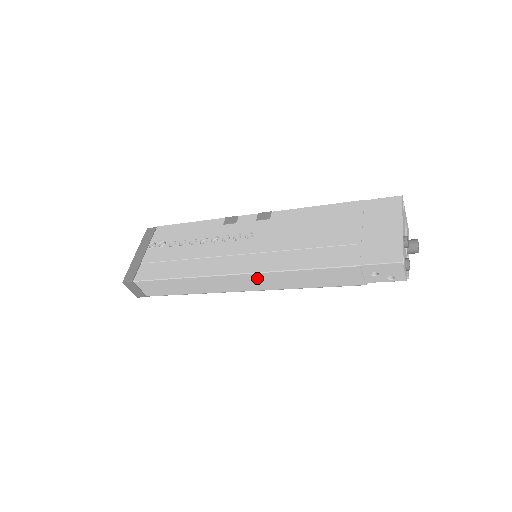
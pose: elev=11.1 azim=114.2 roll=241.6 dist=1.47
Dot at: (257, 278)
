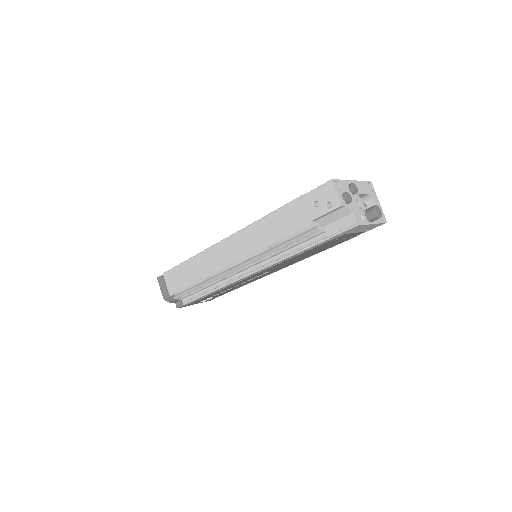
Dot at: (237, 240)
